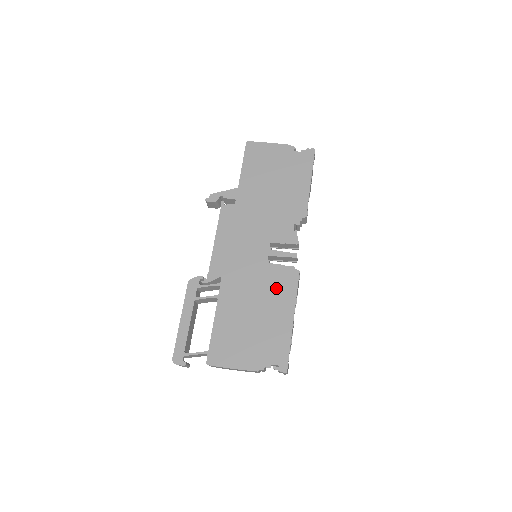
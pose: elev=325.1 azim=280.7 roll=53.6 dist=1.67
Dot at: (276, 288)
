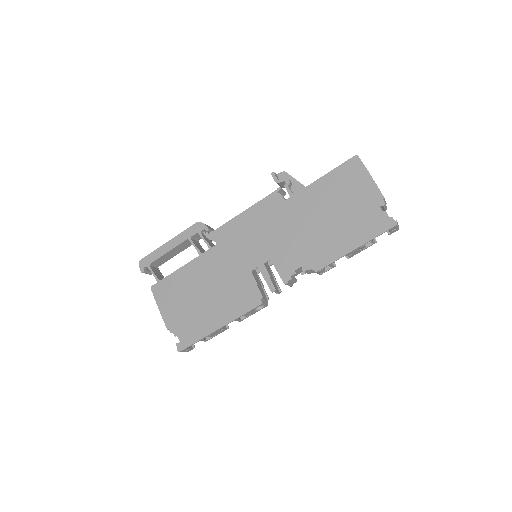
Dot at: (235, 295)
